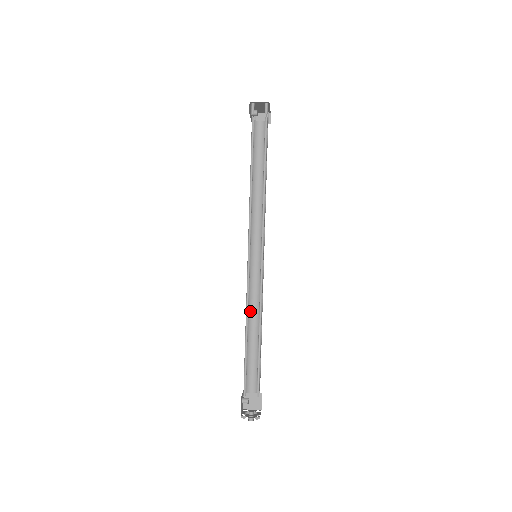
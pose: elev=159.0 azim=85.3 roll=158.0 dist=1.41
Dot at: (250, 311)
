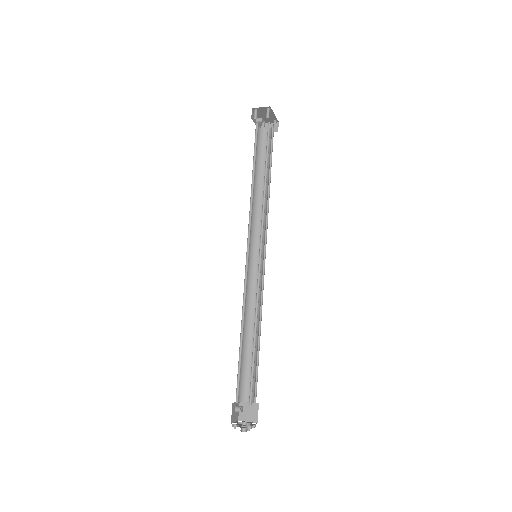
Dot at: (249, 313)
